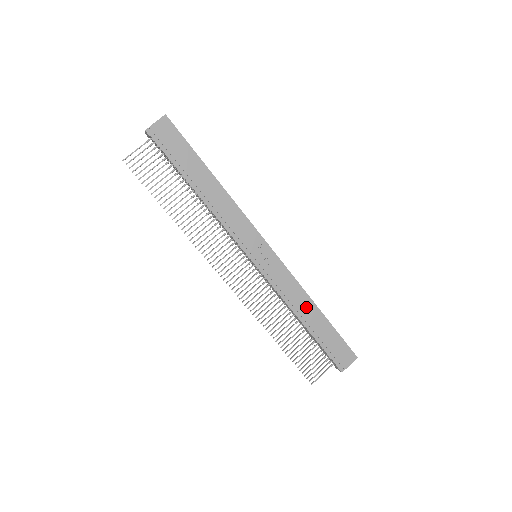
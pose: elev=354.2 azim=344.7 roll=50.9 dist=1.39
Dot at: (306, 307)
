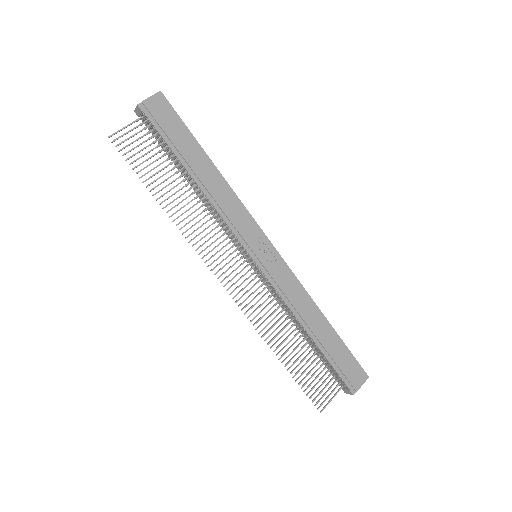
Dot at: (312, 316)
